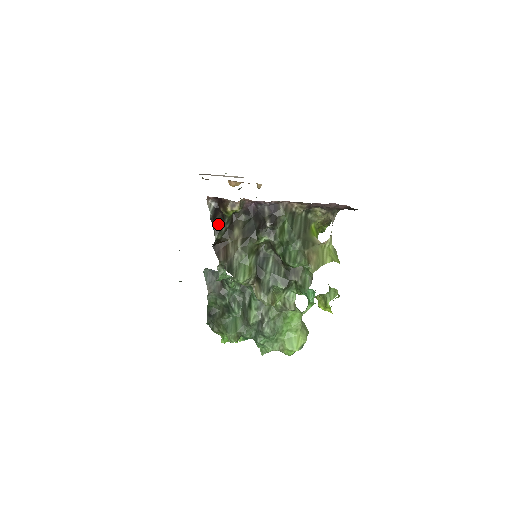
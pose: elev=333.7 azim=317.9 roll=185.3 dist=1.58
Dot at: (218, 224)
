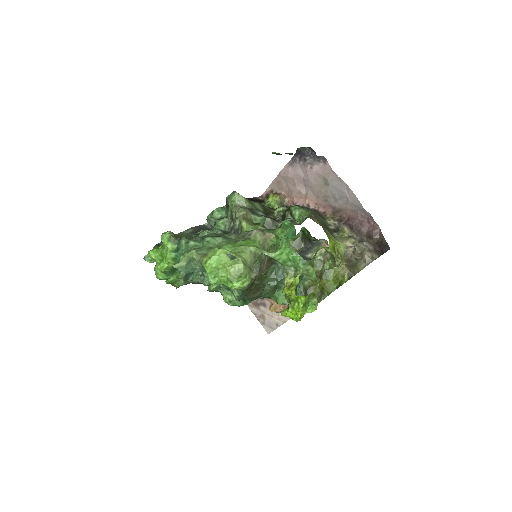
Dot at: occluded
